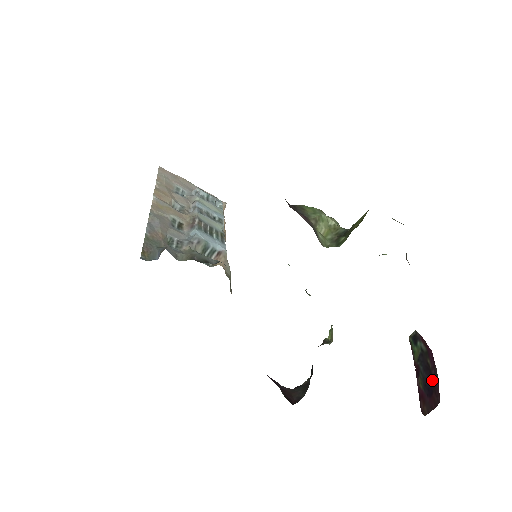
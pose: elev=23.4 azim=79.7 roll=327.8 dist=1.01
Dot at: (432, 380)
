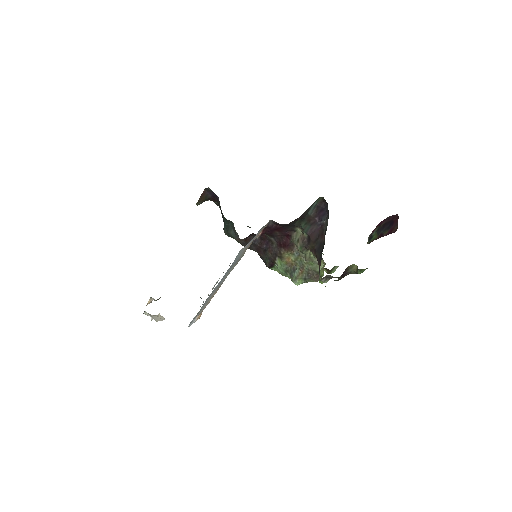
Dot at: (389, 221)
